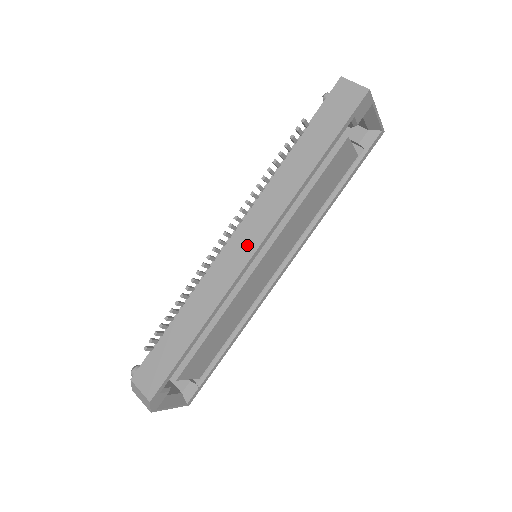
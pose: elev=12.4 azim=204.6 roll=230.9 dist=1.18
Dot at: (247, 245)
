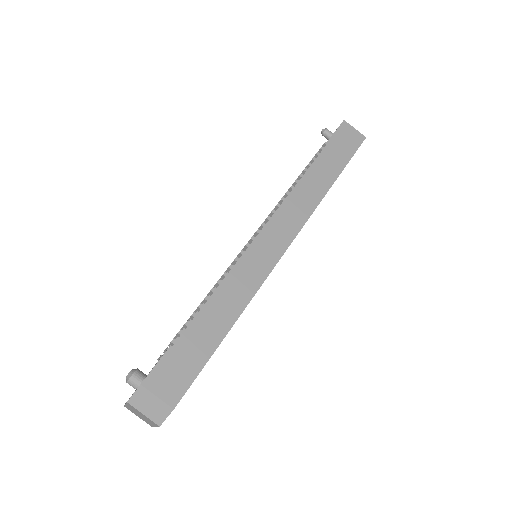
Dot at: (279, 240)
